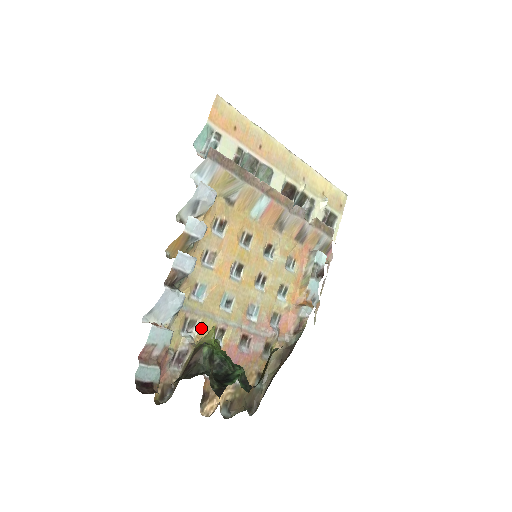
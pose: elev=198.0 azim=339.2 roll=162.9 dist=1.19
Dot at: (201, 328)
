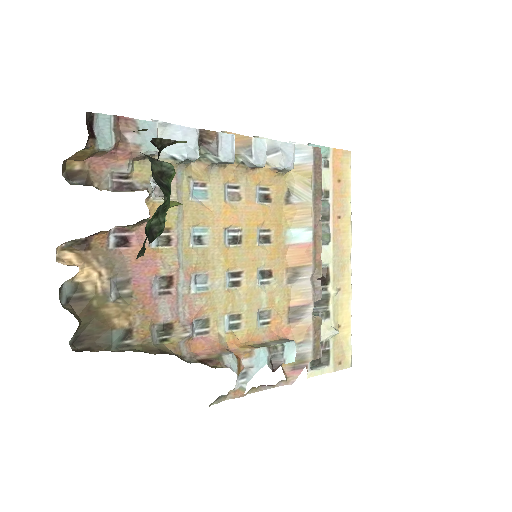
Dot at: occluded
